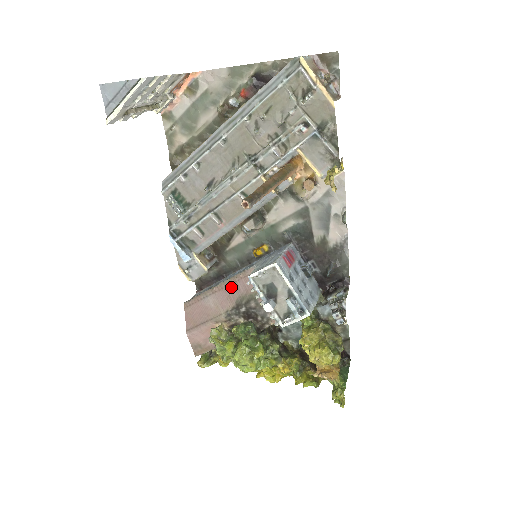
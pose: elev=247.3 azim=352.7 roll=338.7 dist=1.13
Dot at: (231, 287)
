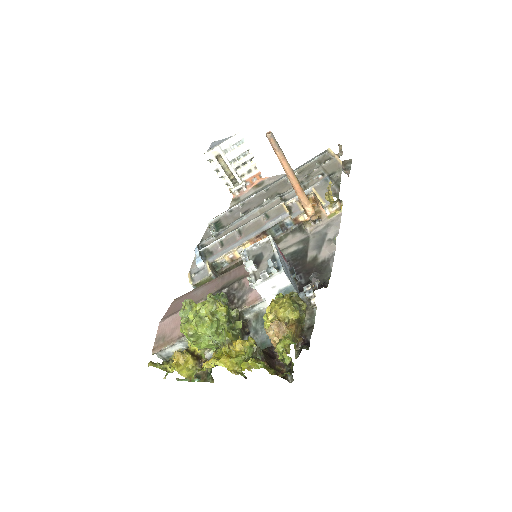
Dot at: (224, 277)
